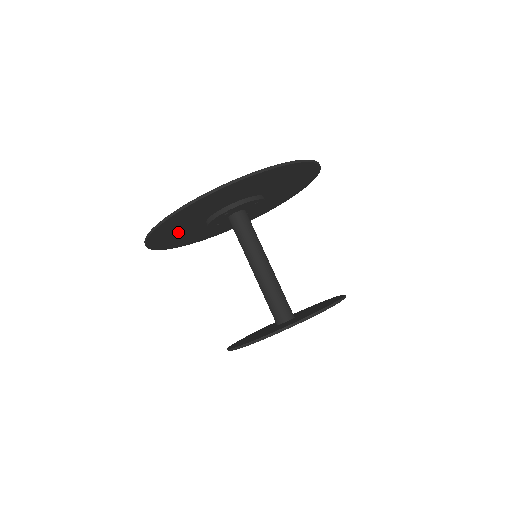
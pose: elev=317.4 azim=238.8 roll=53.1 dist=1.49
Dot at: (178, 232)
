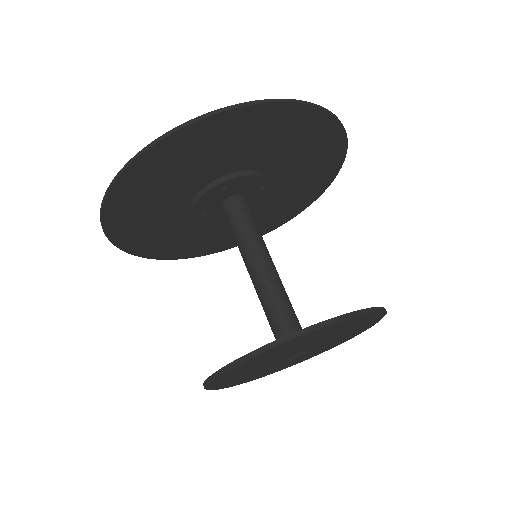
Dot at: (152, 205)
